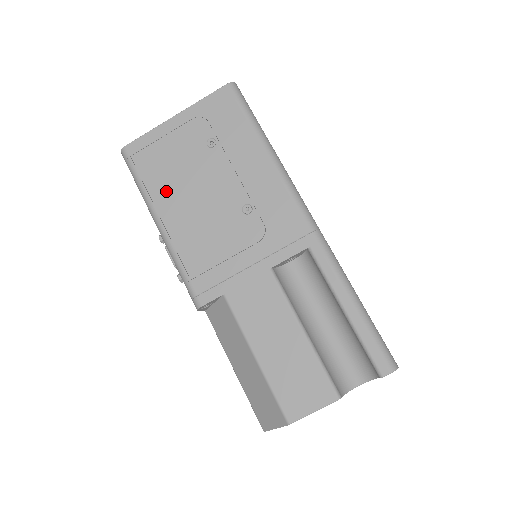
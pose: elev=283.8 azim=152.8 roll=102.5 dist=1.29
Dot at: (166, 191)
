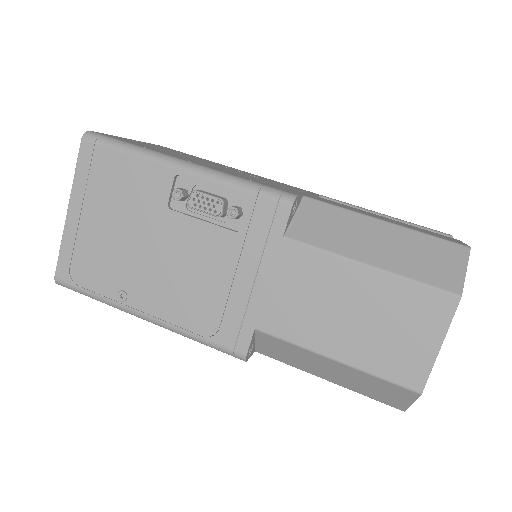
Dot at: (169, 154)
